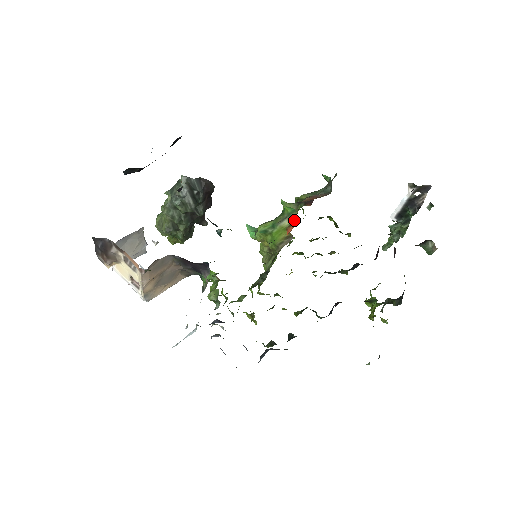
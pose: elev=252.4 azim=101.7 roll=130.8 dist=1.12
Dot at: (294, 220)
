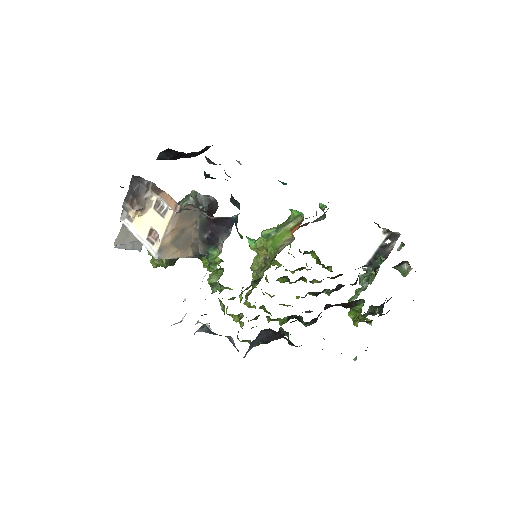
Dot at: (300, 221)
